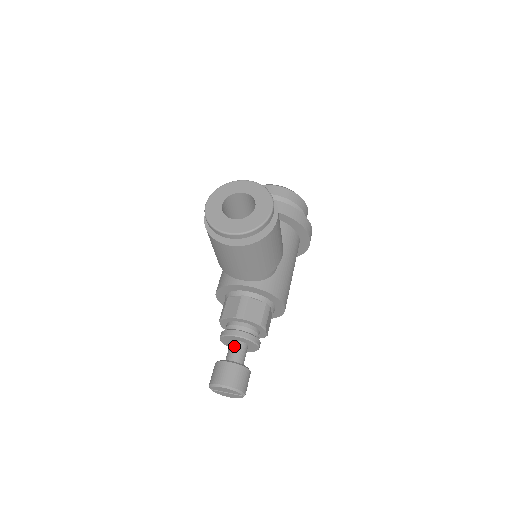
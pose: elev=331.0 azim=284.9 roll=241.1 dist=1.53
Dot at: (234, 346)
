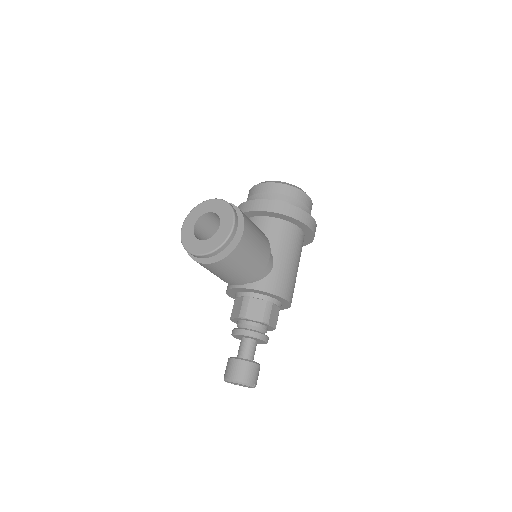
Dot at: (242, 343)
